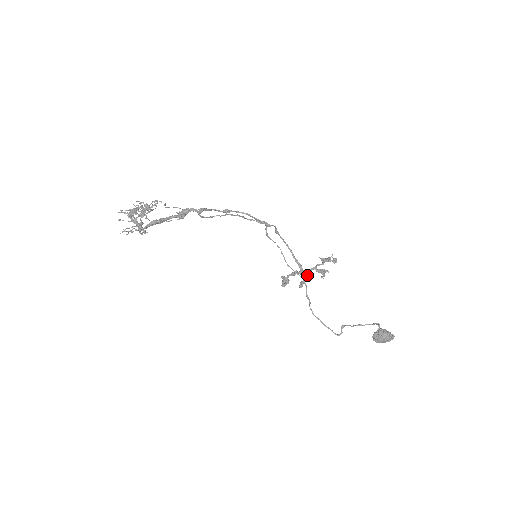
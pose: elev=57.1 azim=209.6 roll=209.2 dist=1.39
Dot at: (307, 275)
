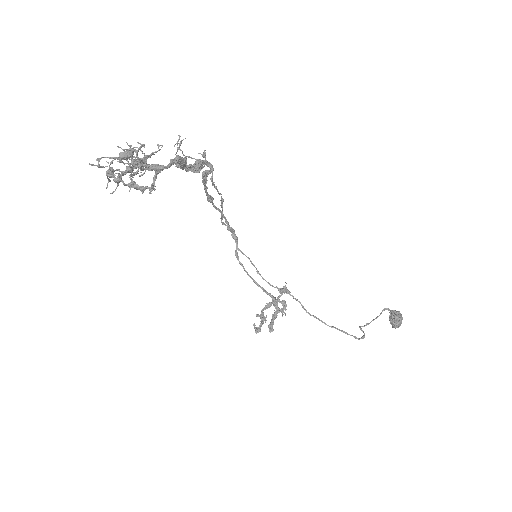
Dot at: (277, 308)
